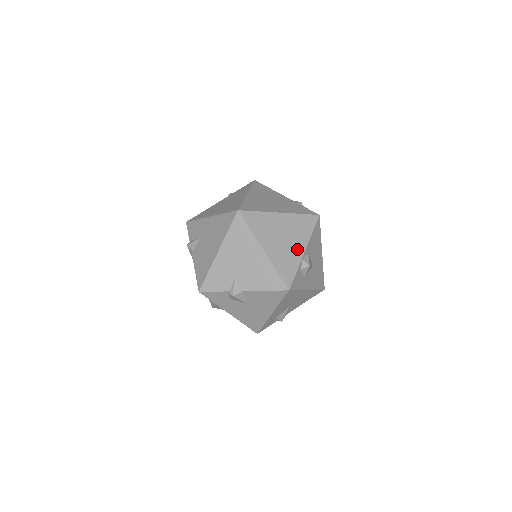
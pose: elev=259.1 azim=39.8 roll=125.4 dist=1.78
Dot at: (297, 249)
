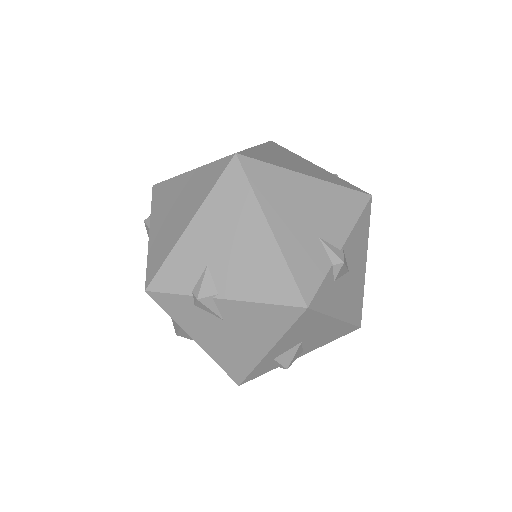
Dot at: (313, 166)
